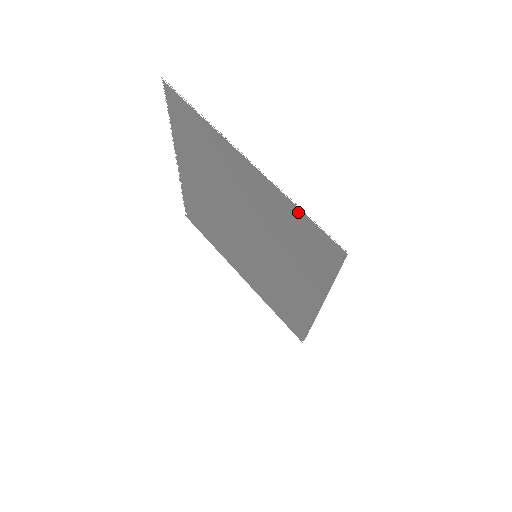
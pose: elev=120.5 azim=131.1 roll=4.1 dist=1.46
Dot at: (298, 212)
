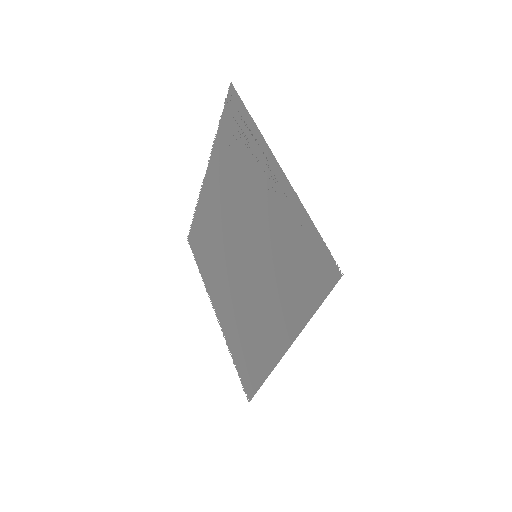
Dot at: (220, 130)
